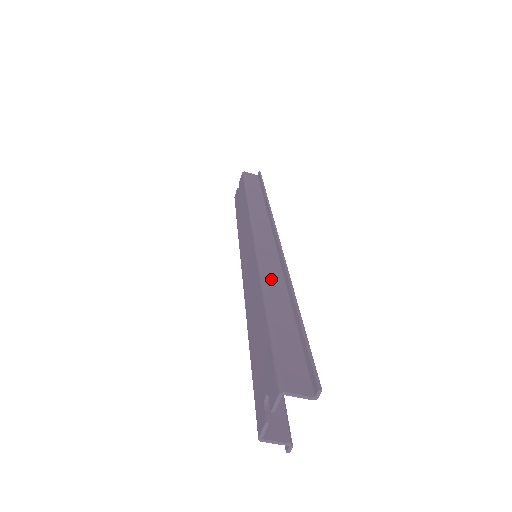
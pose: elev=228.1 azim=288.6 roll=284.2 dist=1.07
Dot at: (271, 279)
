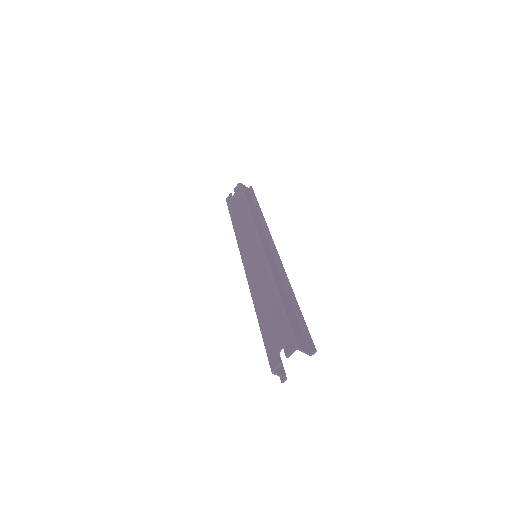
Dot at: (277, 278)
